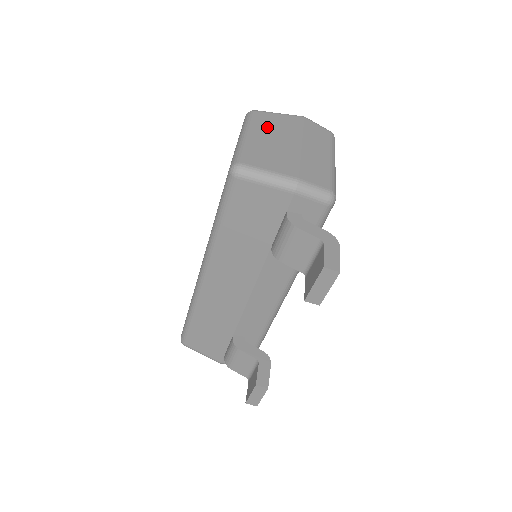
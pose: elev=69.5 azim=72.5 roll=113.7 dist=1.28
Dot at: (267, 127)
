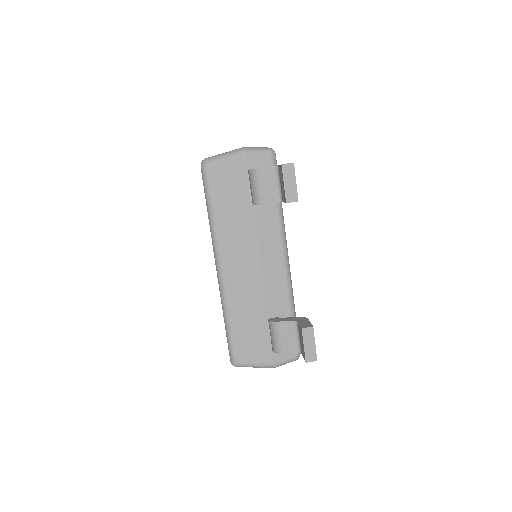
Dot at: occluded
